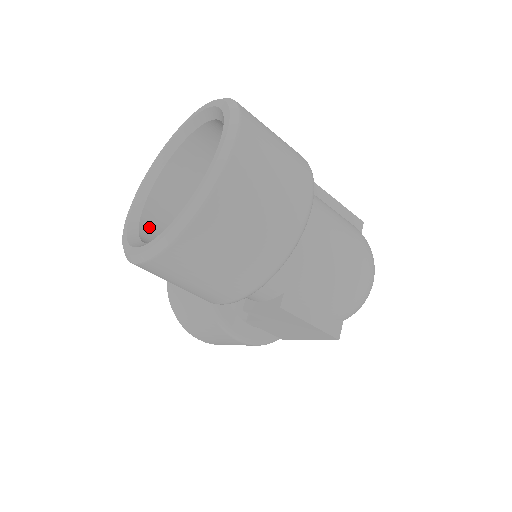
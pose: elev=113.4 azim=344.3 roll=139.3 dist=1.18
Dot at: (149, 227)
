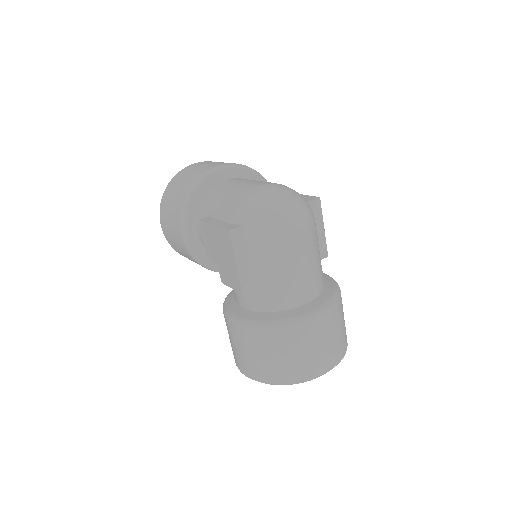
Dot at: occluded
